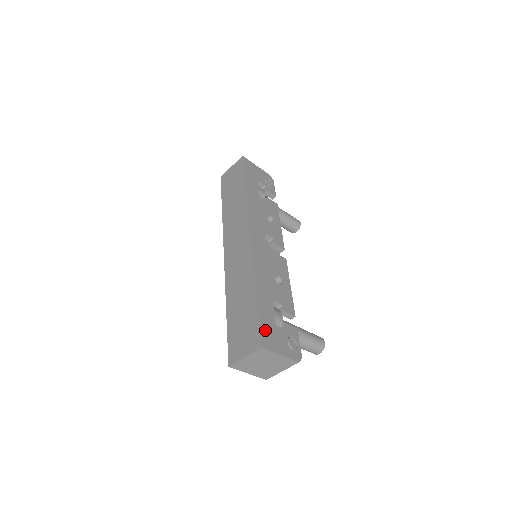
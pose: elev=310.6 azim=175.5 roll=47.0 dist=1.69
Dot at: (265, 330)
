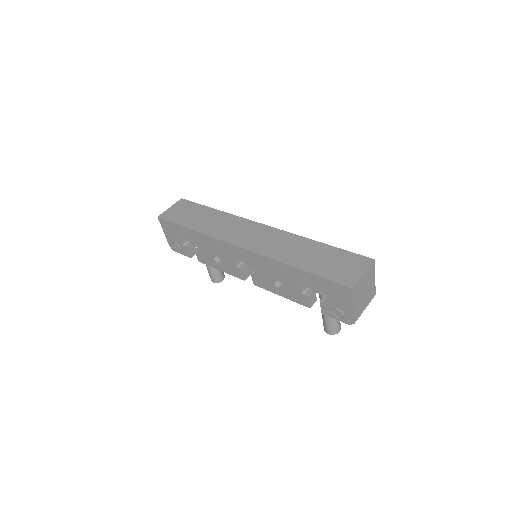
Dot at: occluded
